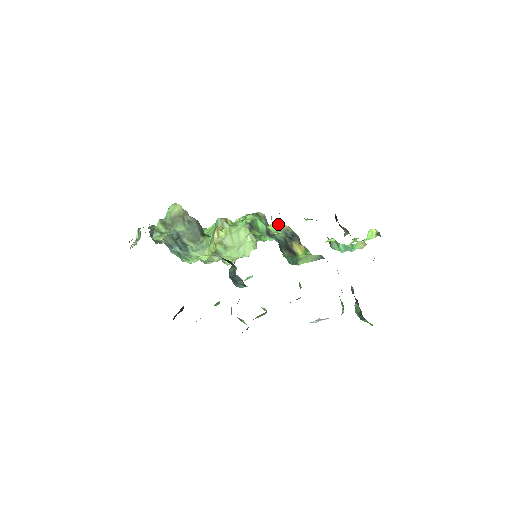
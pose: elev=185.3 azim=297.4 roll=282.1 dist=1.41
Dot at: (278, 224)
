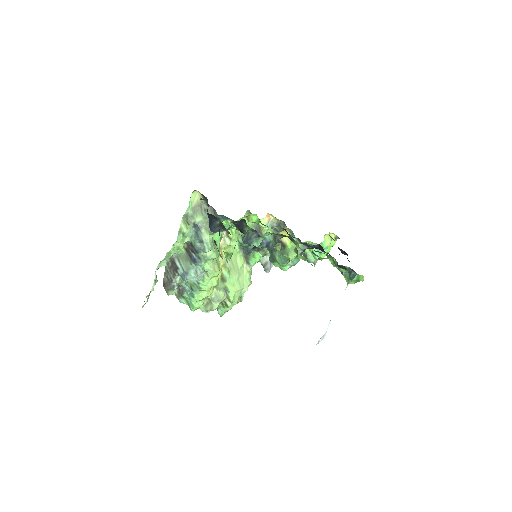
Dot at: (266, 218)
